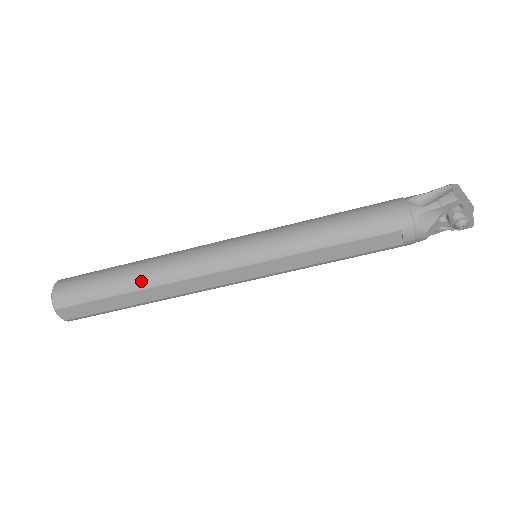
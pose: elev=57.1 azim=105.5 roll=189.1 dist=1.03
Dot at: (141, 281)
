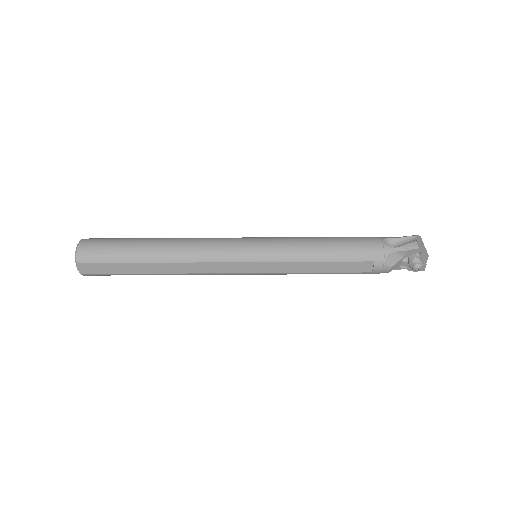
Dot at: (159, 255)
